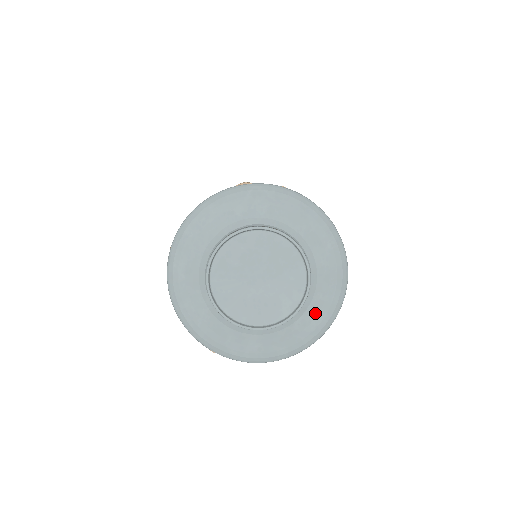
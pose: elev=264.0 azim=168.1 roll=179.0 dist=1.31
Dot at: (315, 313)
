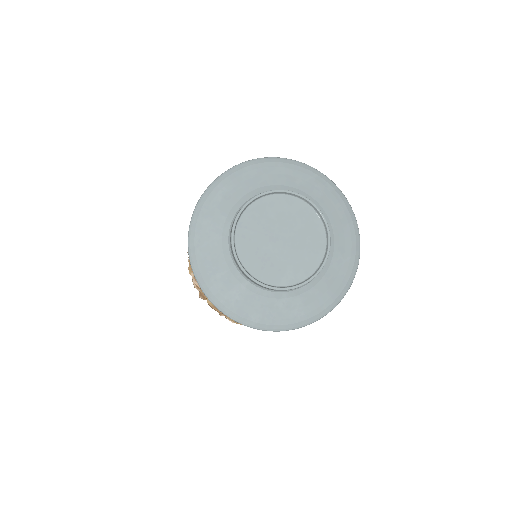
Dot at: (303, 304)
